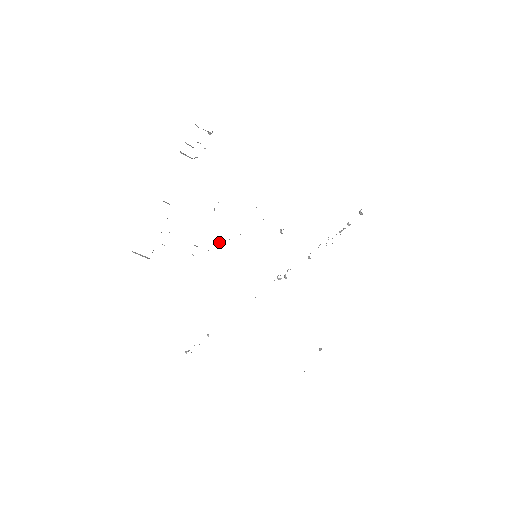
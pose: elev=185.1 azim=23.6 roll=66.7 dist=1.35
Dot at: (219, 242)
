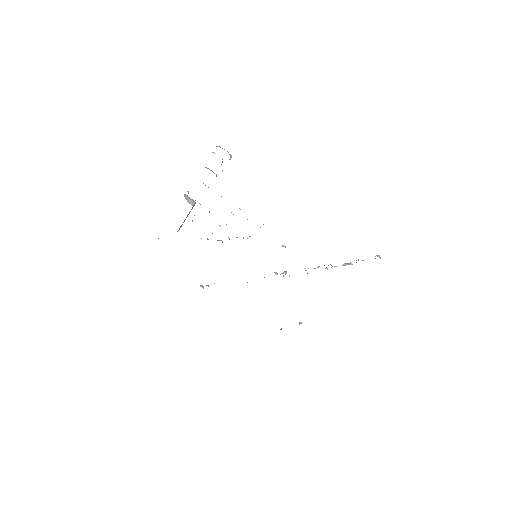
Dot at: occluded
